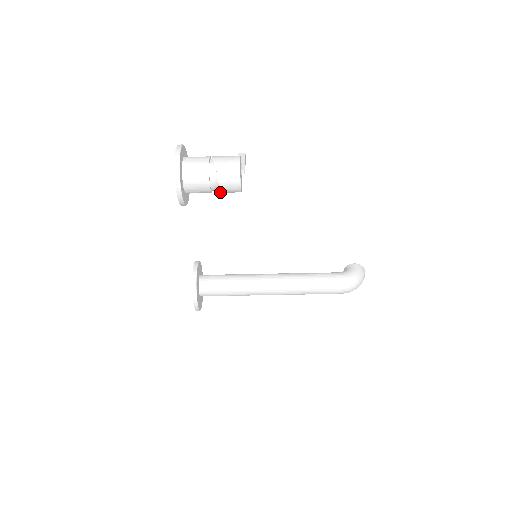
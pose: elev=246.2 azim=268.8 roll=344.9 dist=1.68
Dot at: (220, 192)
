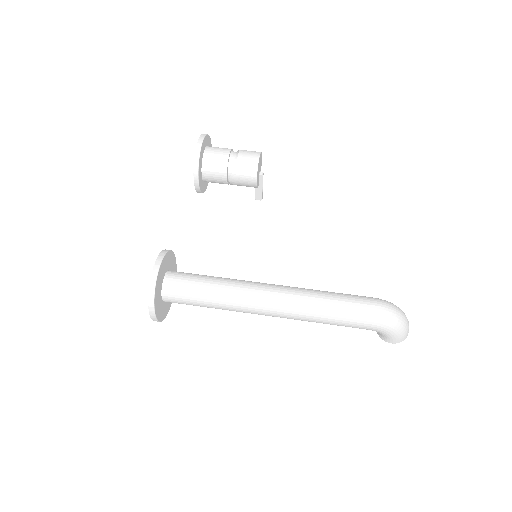
Dot at: (236, 168)
